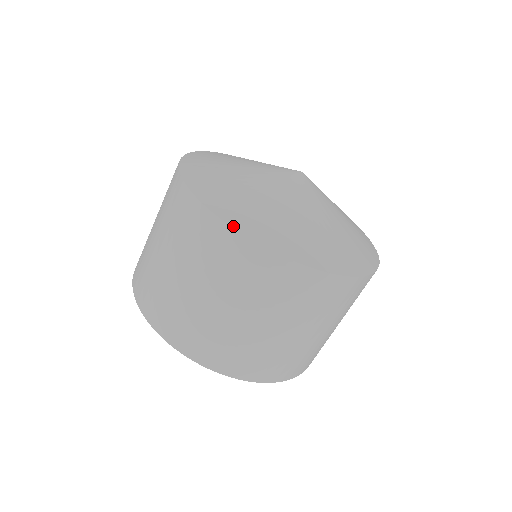
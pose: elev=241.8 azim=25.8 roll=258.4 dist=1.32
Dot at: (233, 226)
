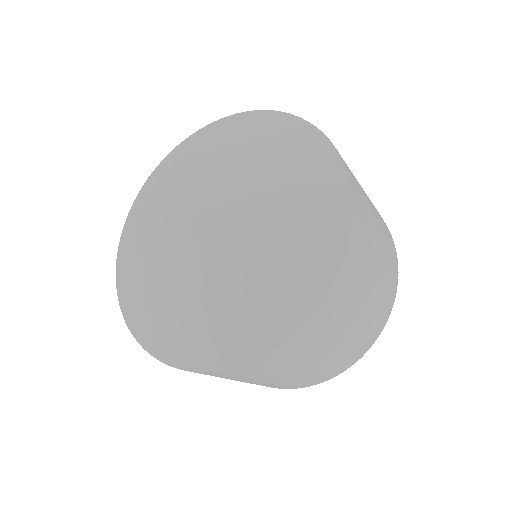
Dot at: (272, 347)
